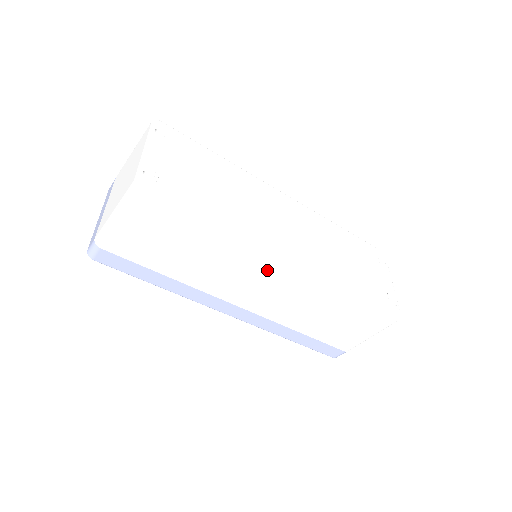
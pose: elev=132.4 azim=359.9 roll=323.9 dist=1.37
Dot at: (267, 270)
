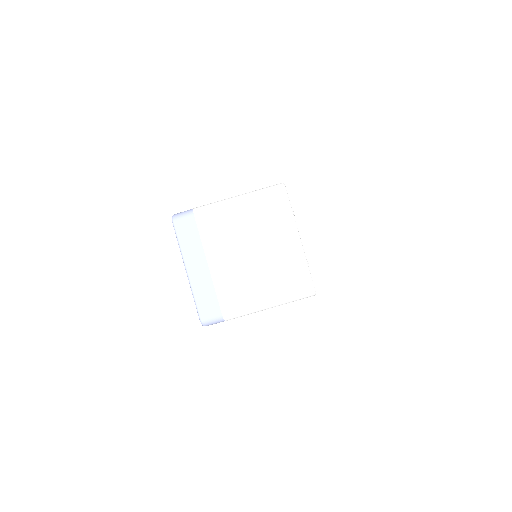
Dot at: occluded
